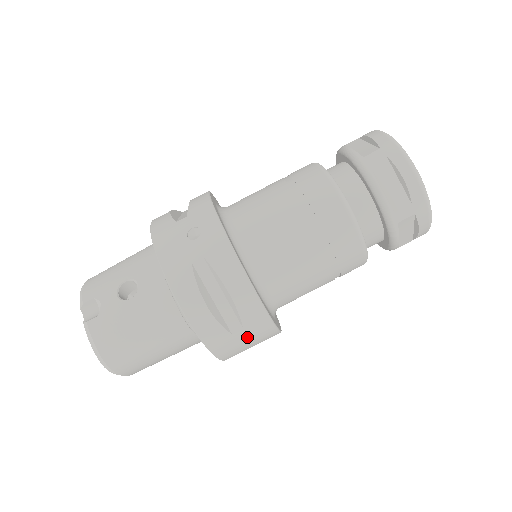
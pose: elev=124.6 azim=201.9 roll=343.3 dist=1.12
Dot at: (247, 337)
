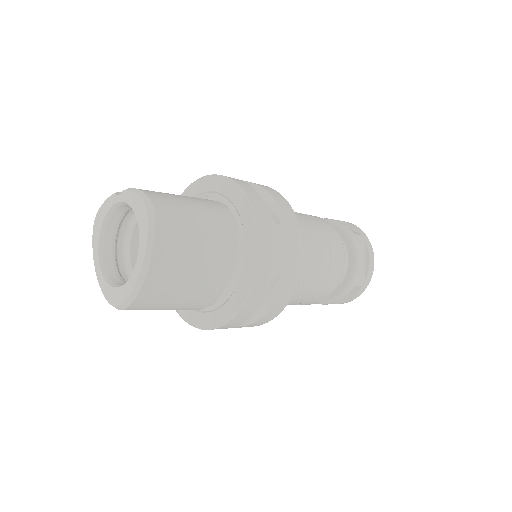
Dot at: (284, 240)
